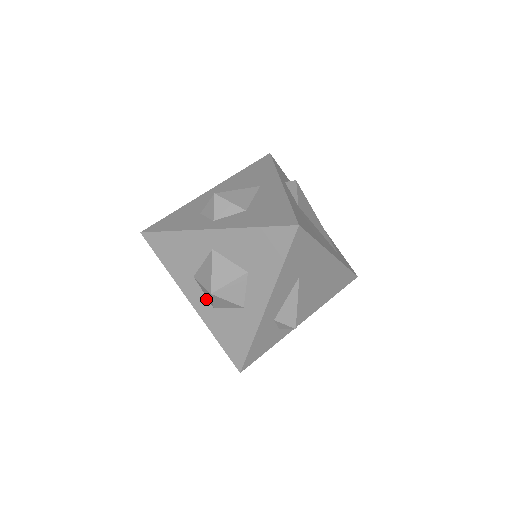
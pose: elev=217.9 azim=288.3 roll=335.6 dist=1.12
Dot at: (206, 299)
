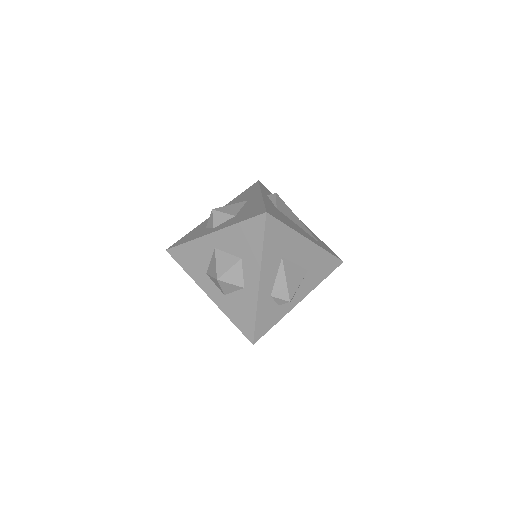
Dot at: (218, 289)
